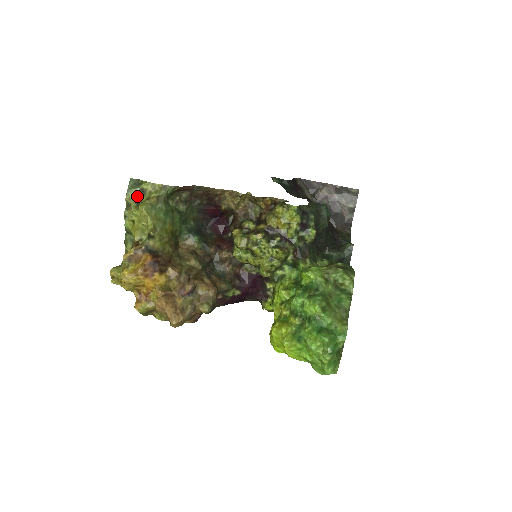
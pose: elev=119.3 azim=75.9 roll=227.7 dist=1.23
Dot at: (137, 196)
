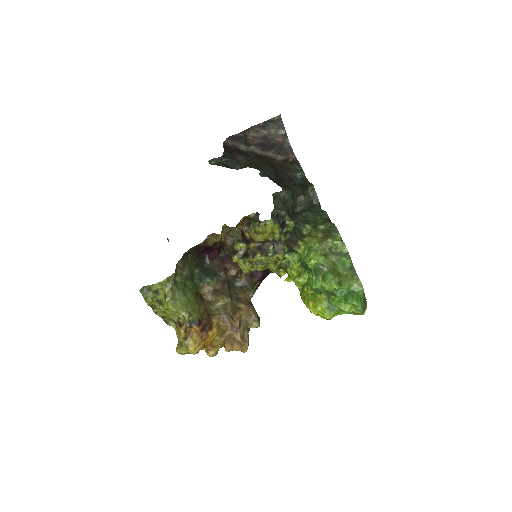
Dot at: (154, 297)
